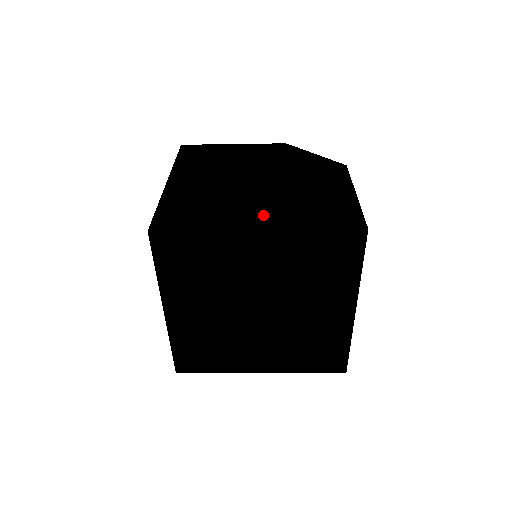
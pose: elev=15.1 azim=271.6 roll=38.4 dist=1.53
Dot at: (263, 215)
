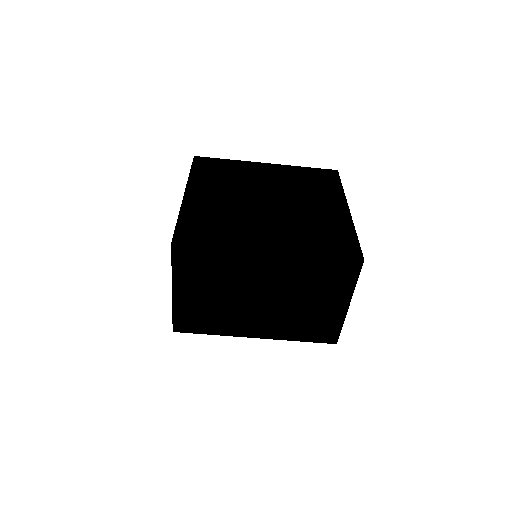
Dot at: occluded
